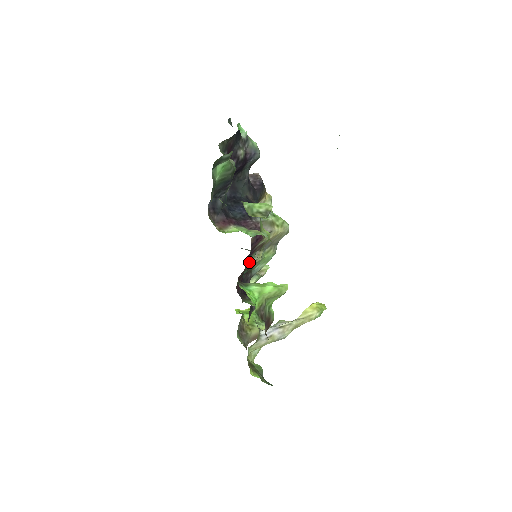
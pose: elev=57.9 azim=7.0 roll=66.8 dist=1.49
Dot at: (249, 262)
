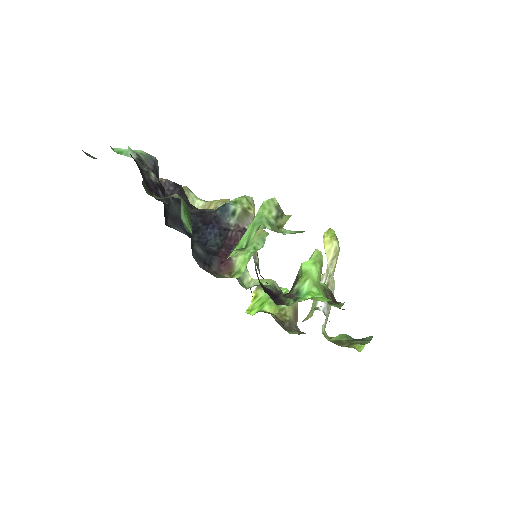
Dot at: occluded
